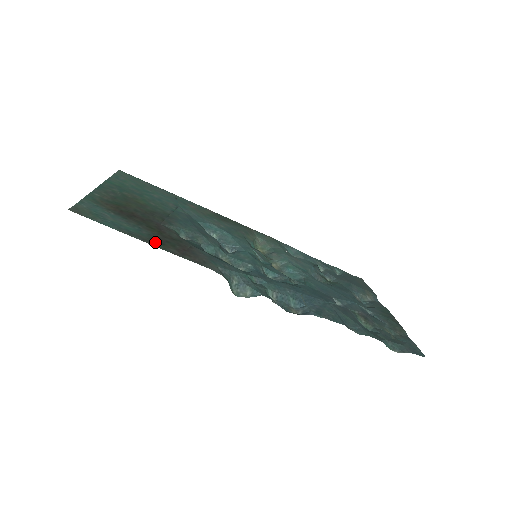
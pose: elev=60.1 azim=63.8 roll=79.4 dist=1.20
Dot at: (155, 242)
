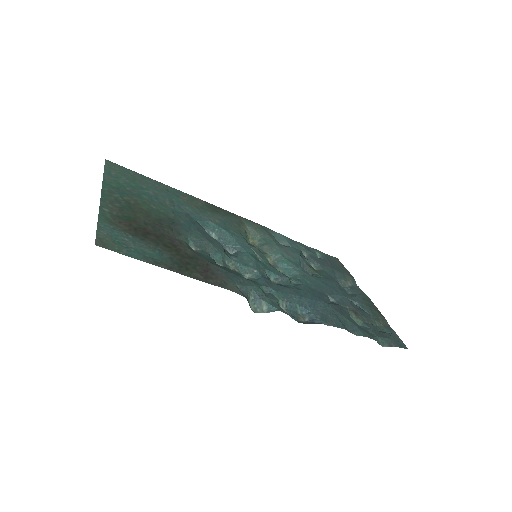
Dot at: (179, 268)
